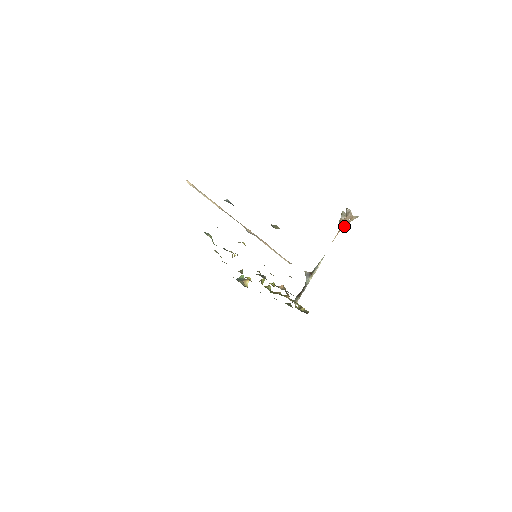
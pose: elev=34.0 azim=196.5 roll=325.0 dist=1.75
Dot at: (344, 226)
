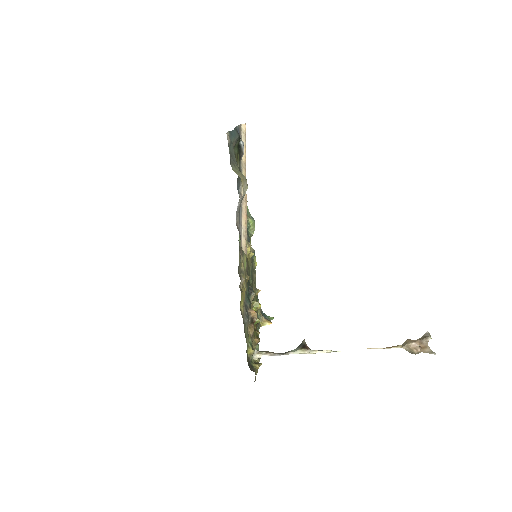
Dot at: (405, 348)
